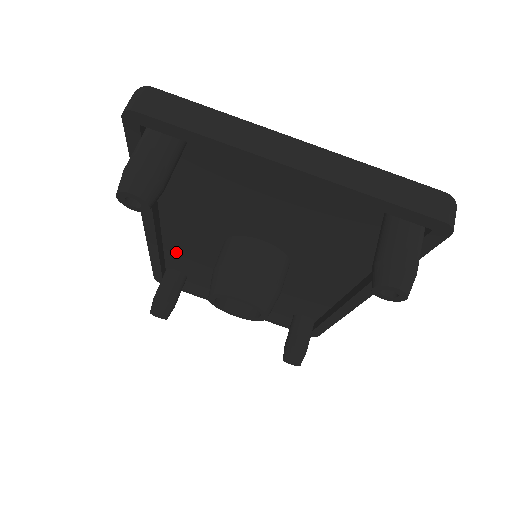
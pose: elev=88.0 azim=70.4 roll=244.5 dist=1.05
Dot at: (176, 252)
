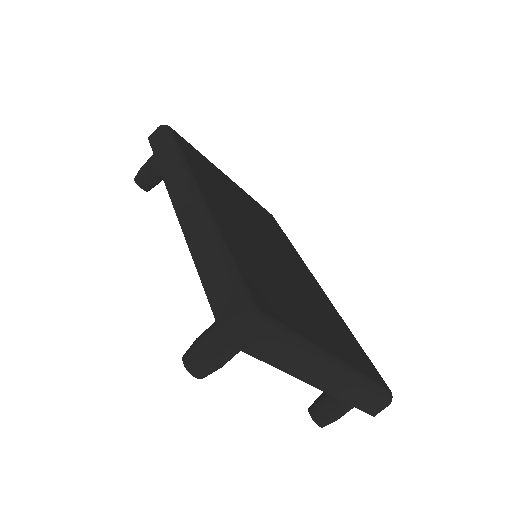
Dot at: occluded
